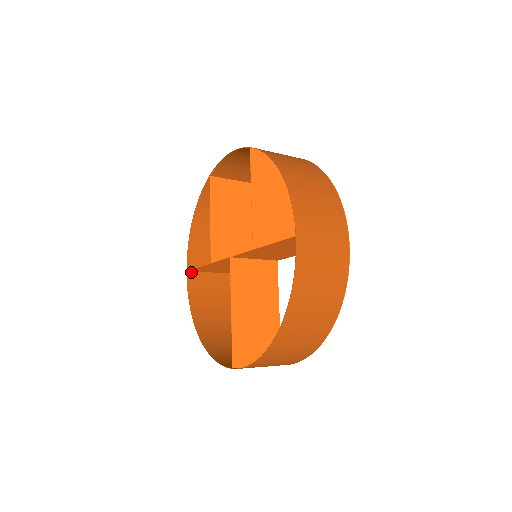
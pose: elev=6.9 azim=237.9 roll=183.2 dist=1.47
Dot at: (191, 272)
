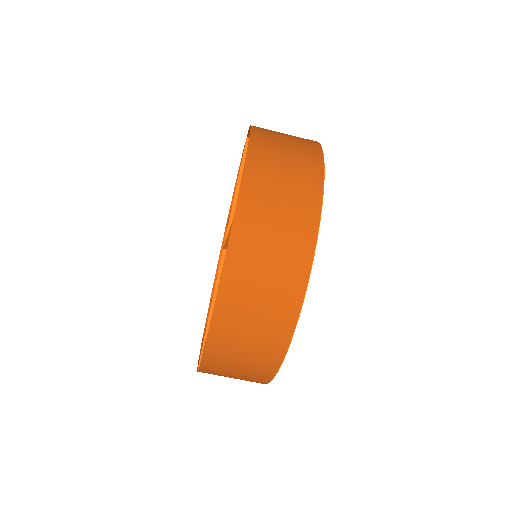
Dot at: occluded
